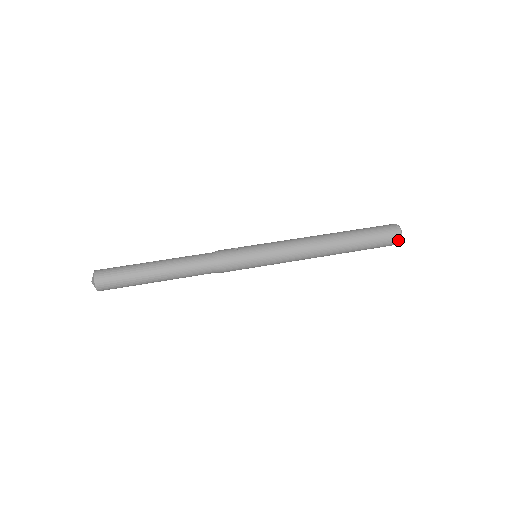
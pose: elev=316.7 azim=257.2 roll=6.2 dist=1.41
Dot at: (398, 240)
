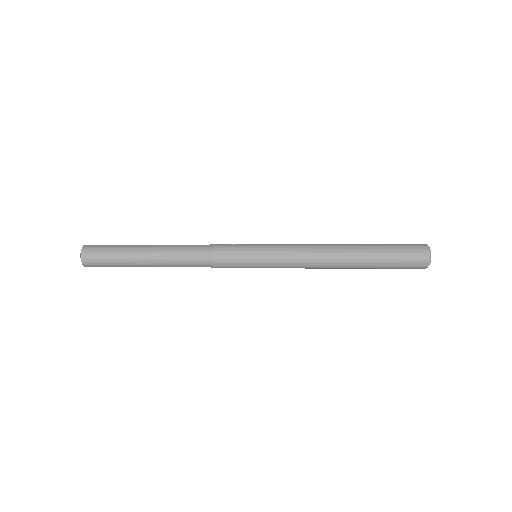
Dot at: (425, 262)
